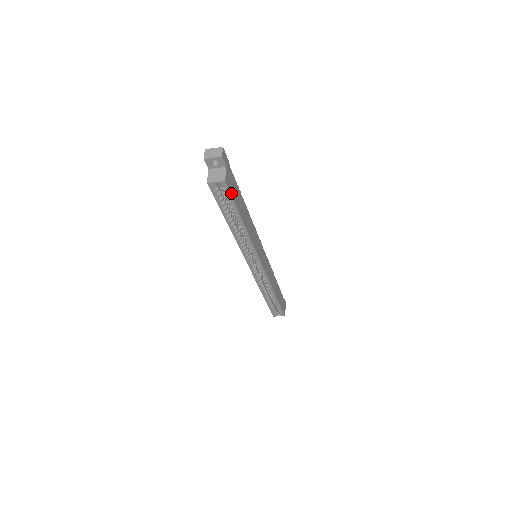
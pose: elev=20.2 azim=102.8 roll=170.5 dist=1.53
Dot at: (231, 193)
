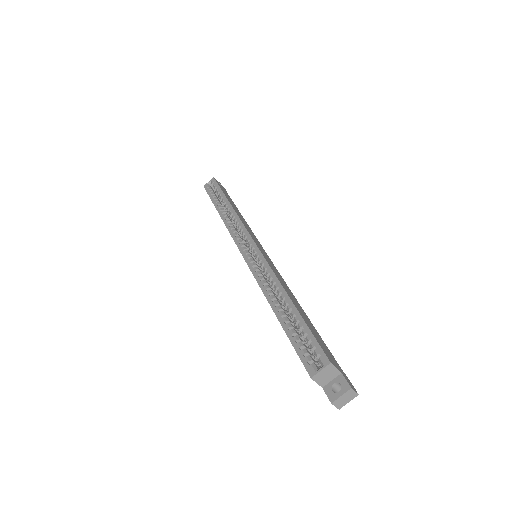
Dot at: (219, 185)
